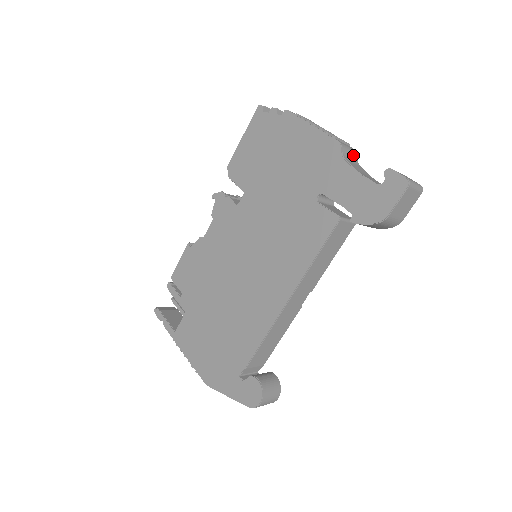
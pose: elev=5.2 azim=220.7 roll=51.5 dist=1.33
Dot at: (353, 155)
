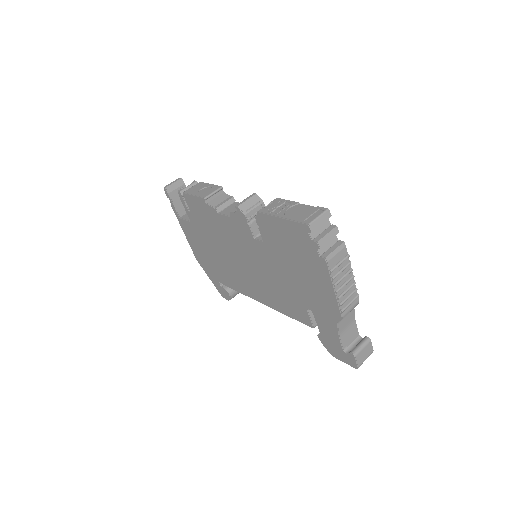
Dot at: (352, 309)
